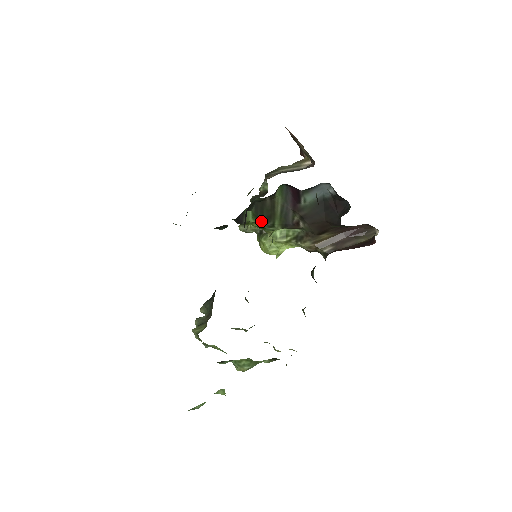
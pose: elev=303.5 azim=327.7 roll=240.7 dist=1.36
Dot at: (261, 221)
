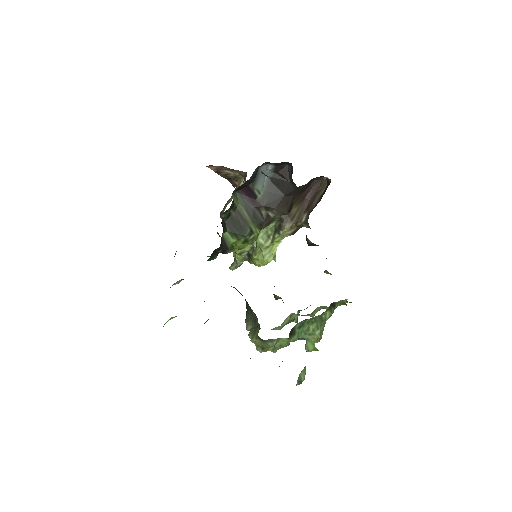
Dot at: (240, 235)
